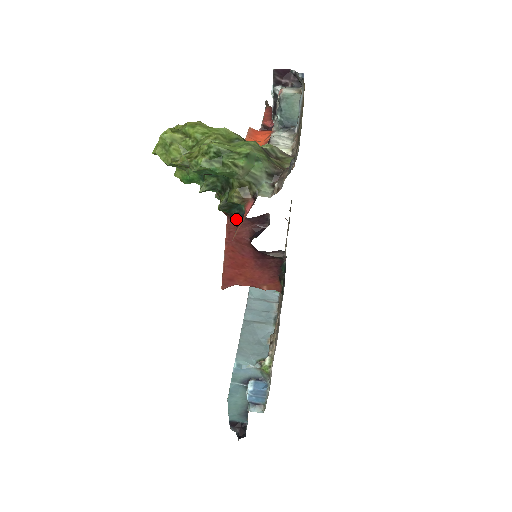
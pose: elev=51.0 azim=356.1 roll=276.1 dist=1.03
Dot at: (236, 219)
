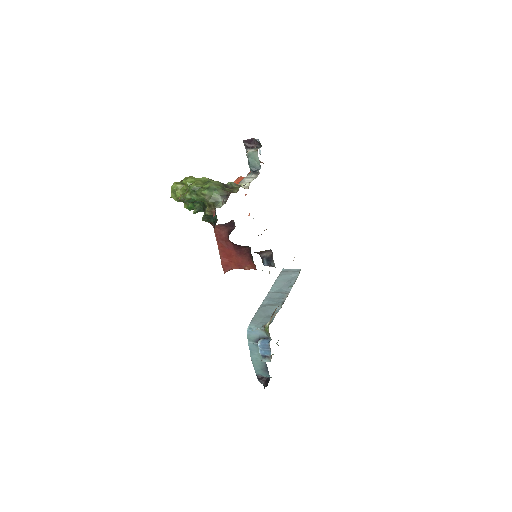
Dot at: (214, 225)
